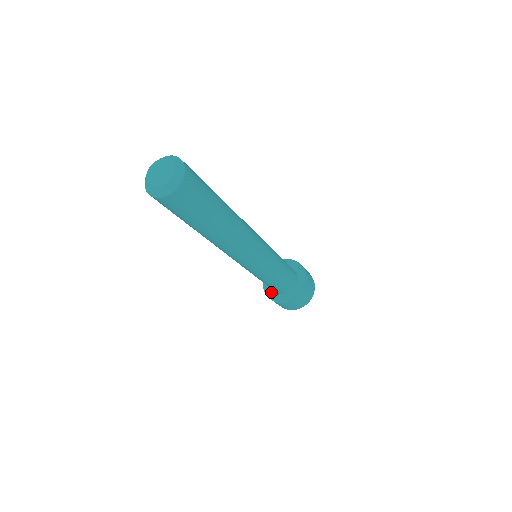
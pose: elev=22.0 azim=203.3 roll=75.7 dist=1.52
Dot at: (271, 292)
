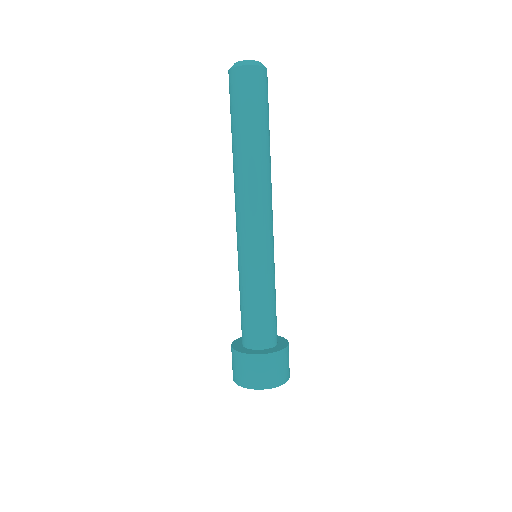
Dot at: (238, 345)
